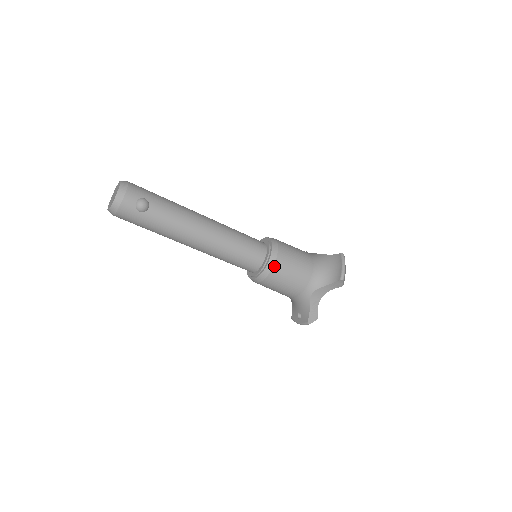
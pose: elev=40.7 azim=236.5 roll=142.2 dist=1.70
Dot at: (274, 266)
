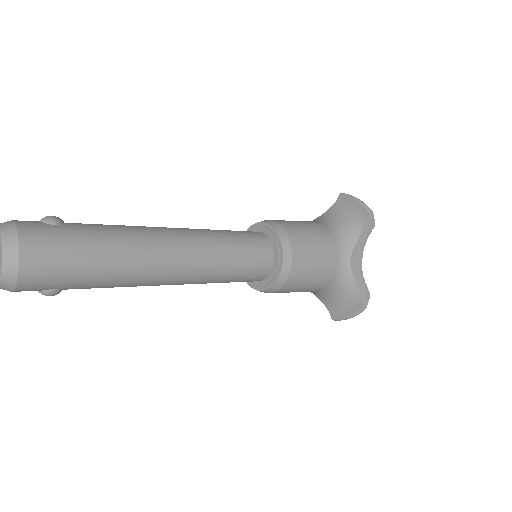
Dot at: occluded
